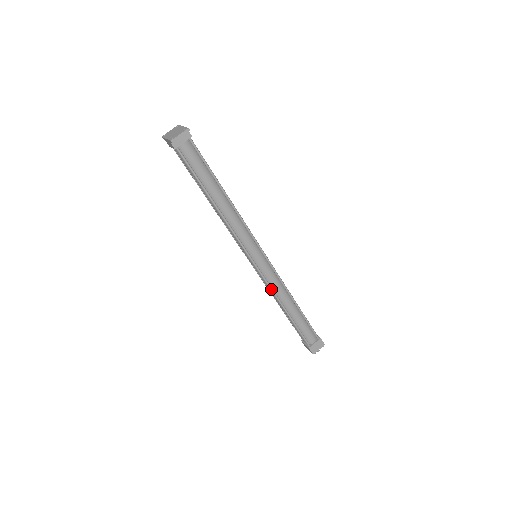
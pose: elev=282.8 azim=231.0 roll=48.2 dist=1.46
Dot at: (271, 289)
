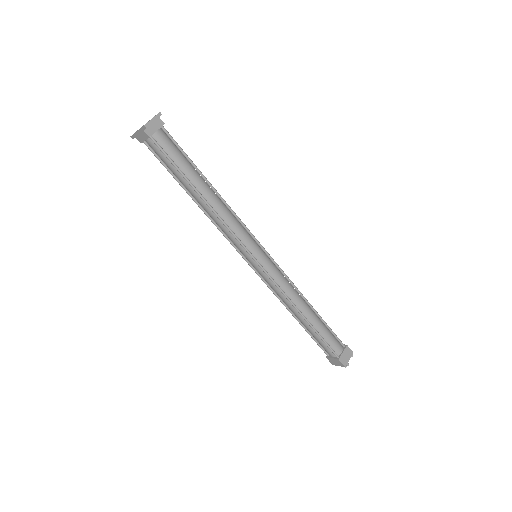
Dot at: (281, 291)
